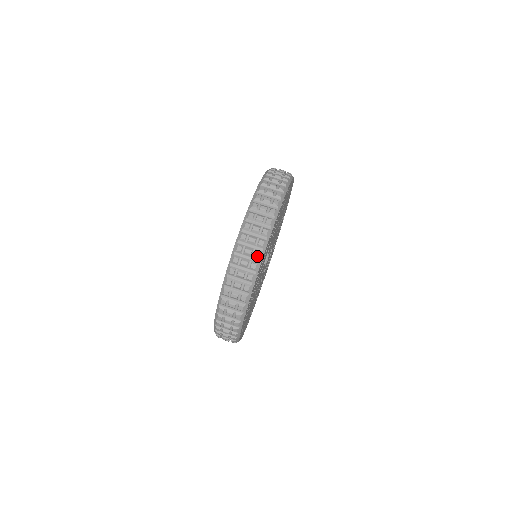
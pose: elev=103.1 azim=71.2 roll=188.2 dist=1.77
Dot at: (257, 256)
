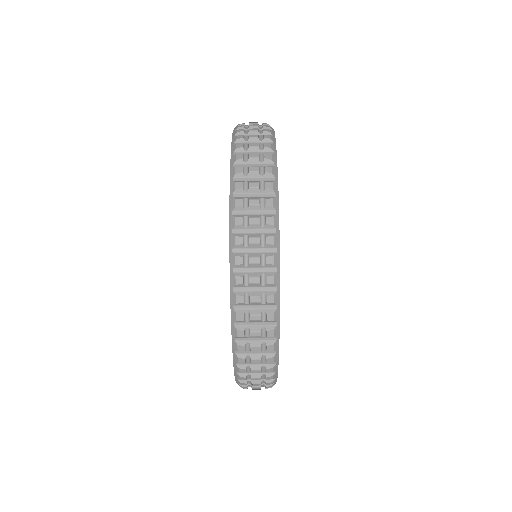
Dot at: occluded
